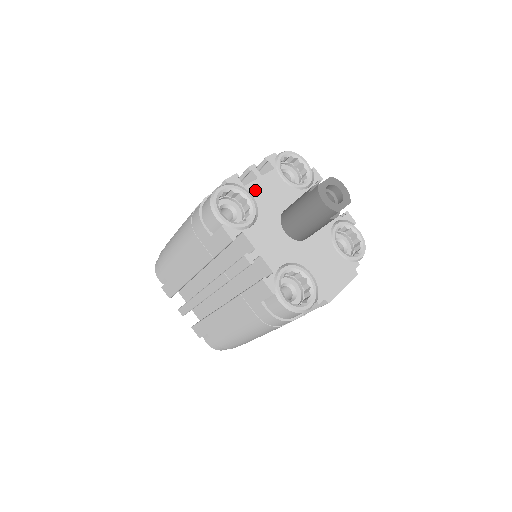
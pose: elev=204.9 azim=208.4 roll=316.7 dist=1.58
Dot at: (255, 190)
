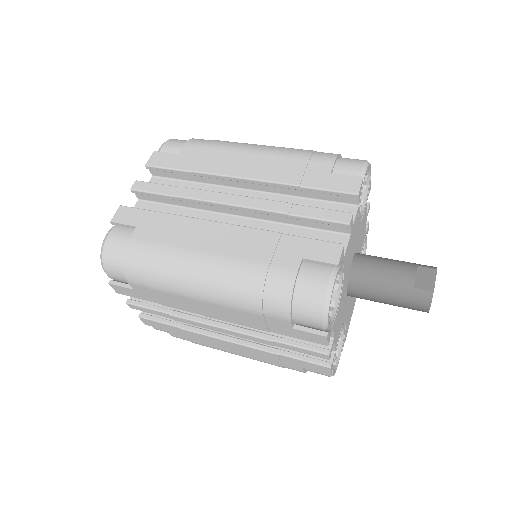
Dot at: (347, 256)
